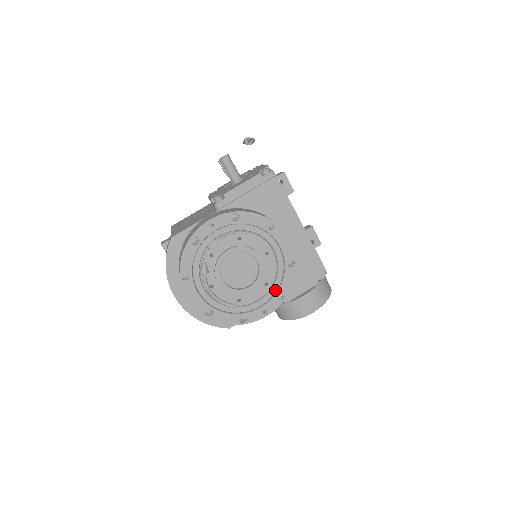
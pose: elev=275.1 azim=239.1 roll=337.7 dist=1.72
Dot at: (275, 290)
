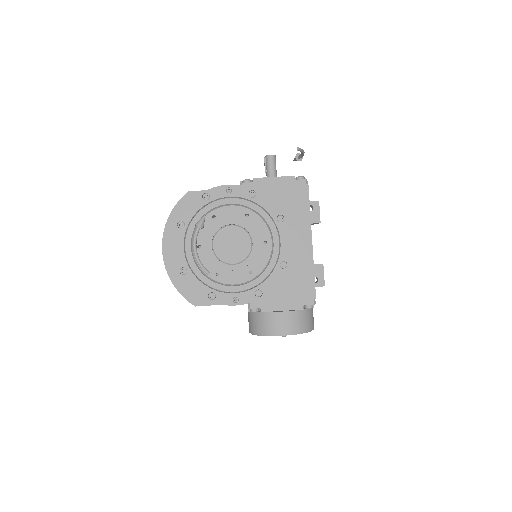
Dot at: (256, 284)
